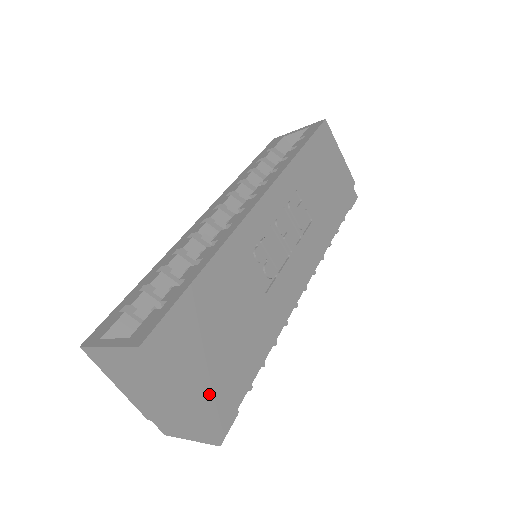
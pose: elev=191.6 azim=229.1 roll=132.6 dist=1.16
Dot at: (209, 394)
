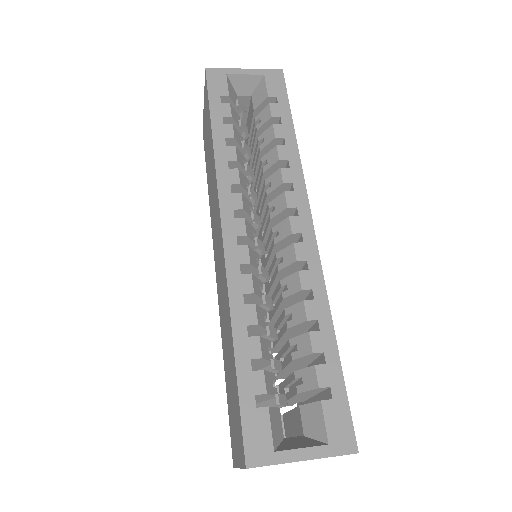
Dot at: occluded
